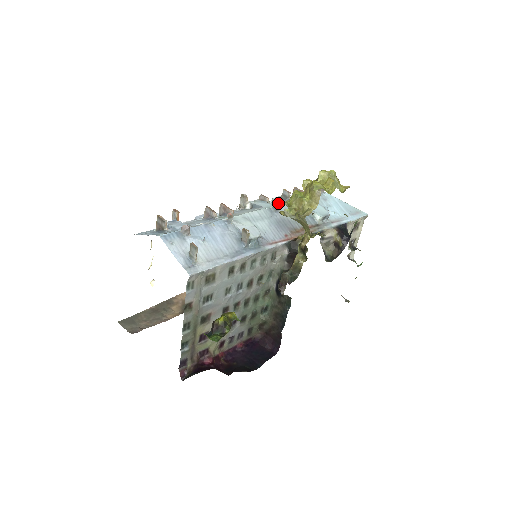
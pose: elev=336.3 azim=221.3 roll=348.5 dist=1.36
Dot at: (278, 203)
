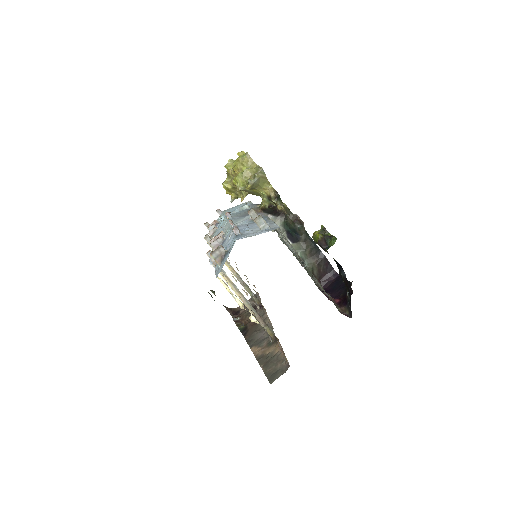
Dot at: (228, 212)
